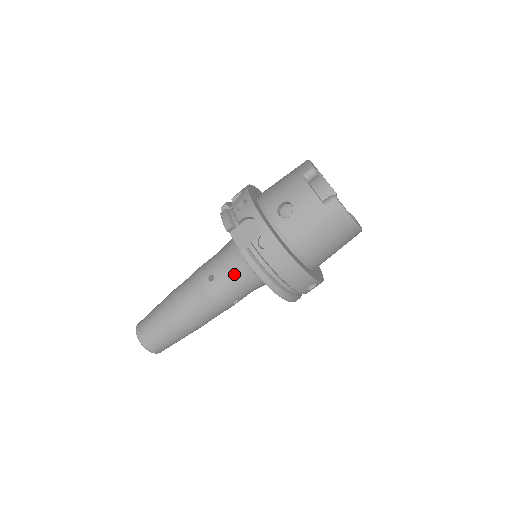
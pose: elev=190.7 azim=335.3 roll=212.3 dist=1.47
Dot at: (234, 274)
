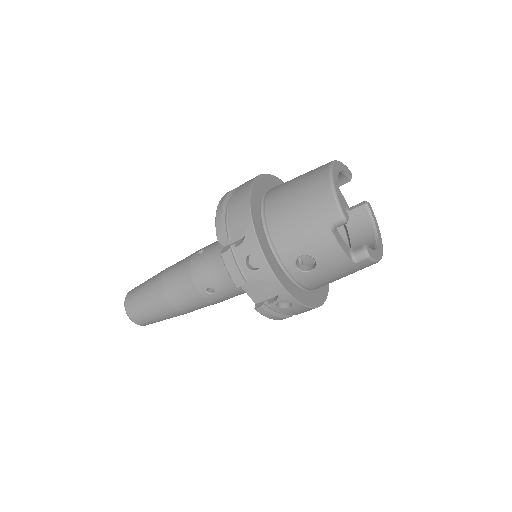
Dot at: (238, 291)
